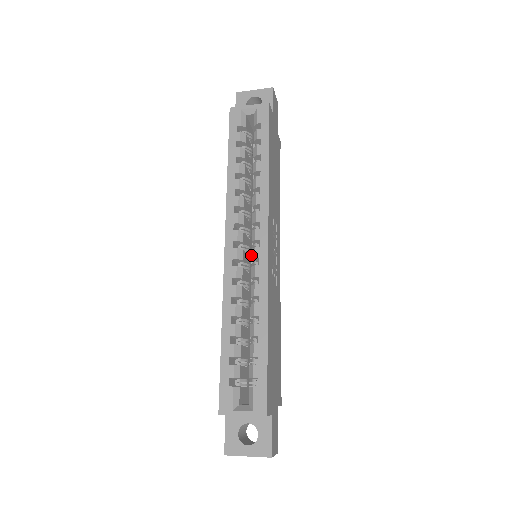
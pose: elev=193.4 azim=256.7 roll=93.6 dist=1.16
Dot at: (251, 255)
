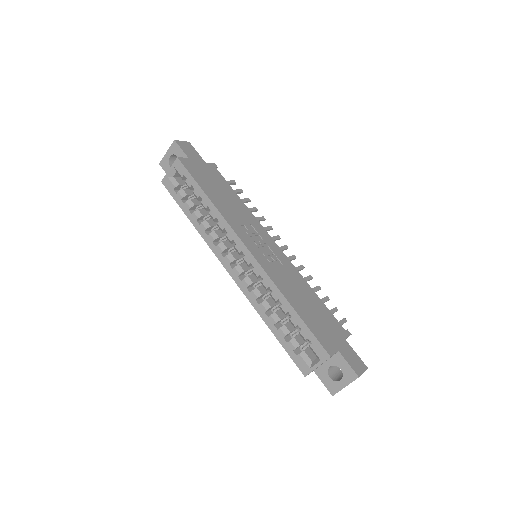
Dot at: occluded
